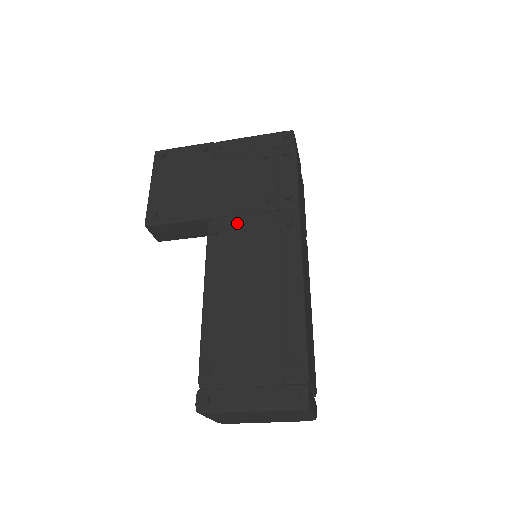
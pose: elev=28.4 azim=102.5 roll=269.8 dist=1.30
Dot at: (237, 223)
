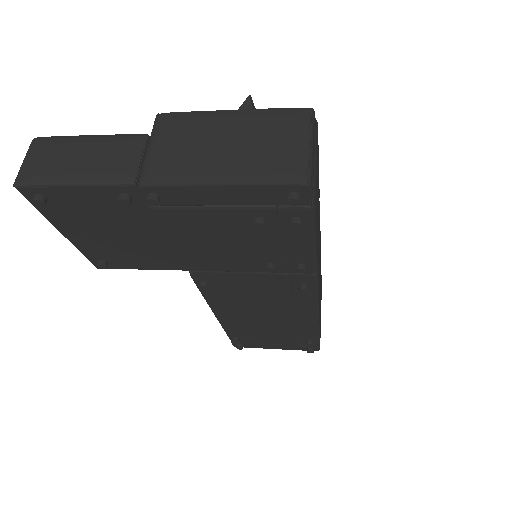
Dot at: (231, 279)
